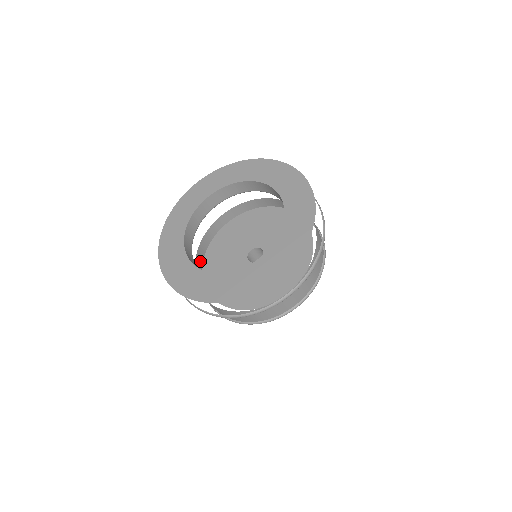
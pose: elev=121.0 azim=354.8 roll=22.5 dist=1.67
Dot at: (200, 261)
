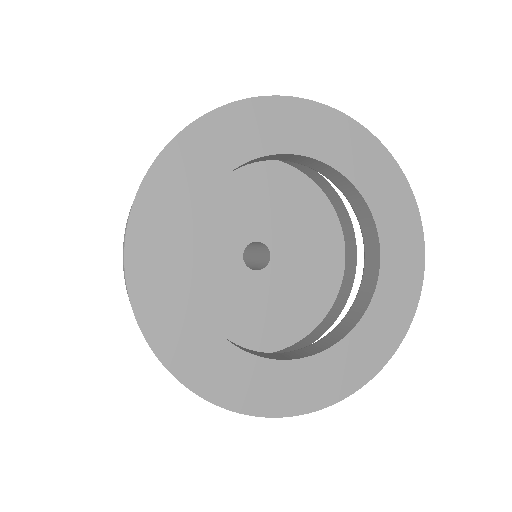
Dot at: occluded
